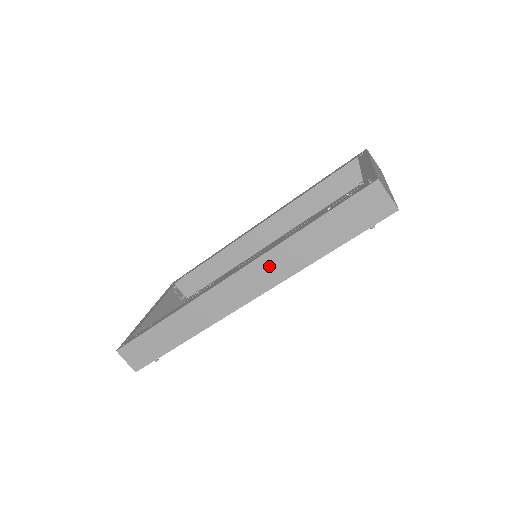
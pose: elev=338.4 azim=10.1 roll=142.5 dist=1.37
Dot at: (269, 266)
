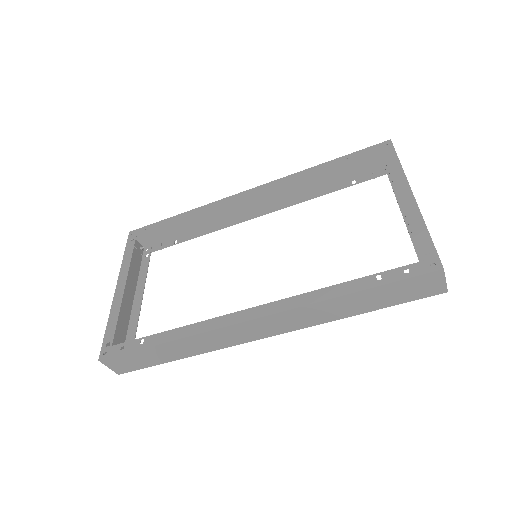
Dot at: (298, 316)
